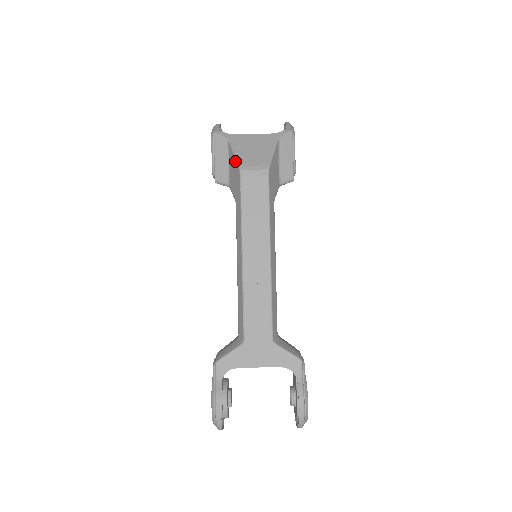
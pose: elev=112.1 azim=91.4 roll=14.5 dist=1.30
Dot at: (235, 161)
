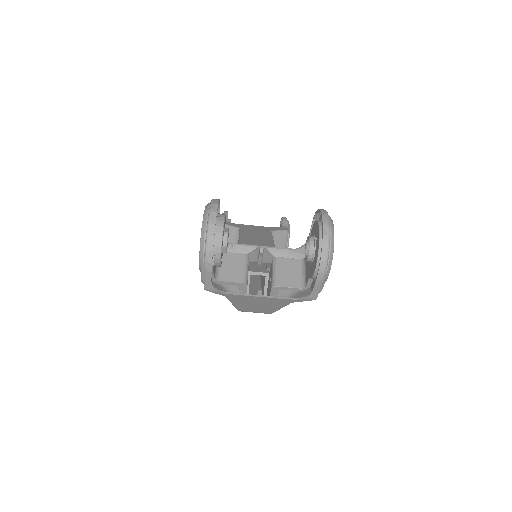
Dot at: (233, 305)
